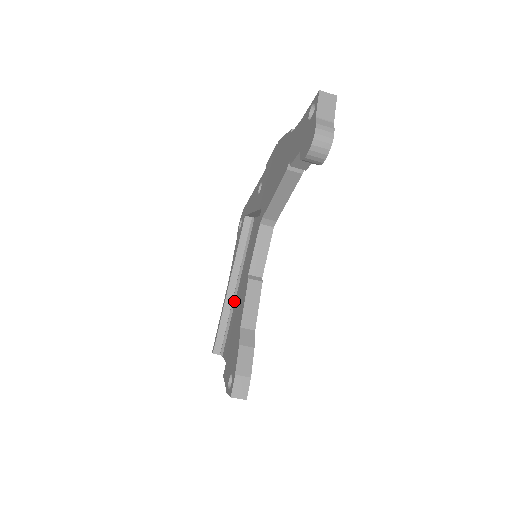
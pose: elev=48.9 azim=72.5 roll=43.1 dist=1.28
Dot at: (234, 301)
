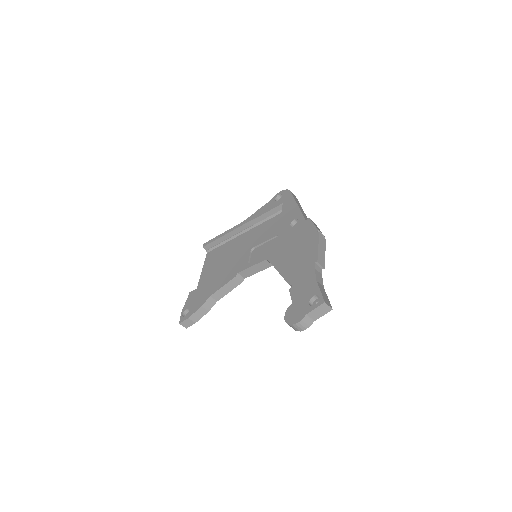
Dot at: (236, 236)
